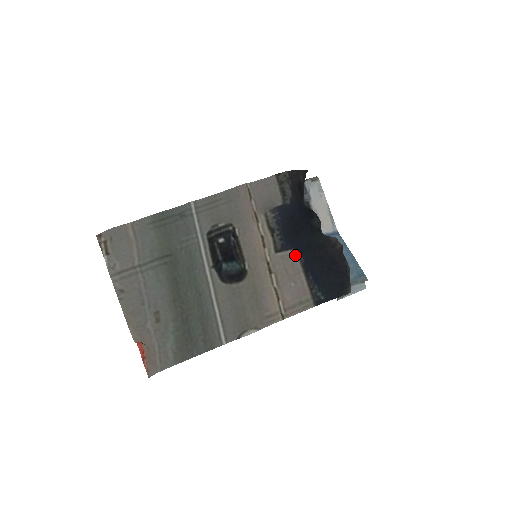
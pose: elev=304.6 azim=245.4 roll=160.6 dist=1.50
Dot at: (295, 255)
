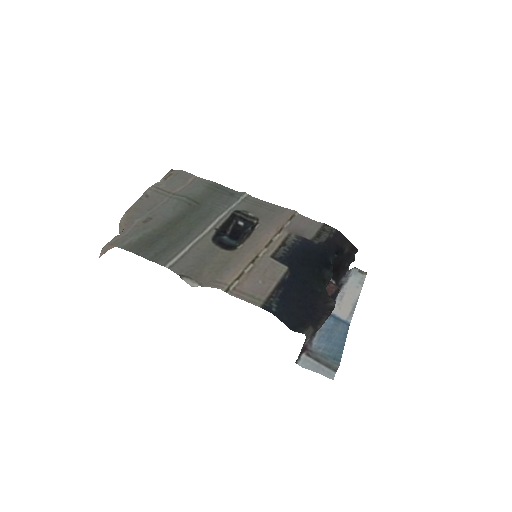
Dot at: (284, 270)
